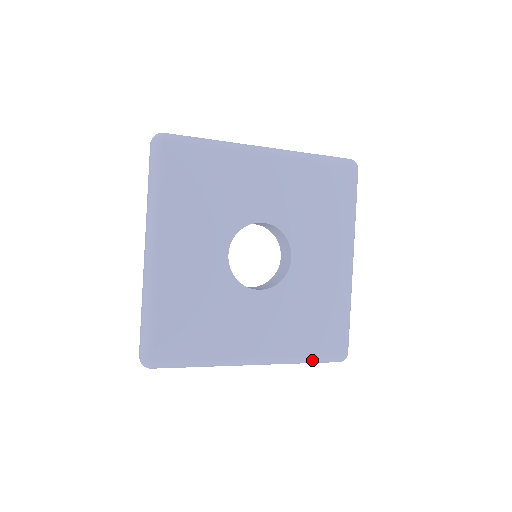
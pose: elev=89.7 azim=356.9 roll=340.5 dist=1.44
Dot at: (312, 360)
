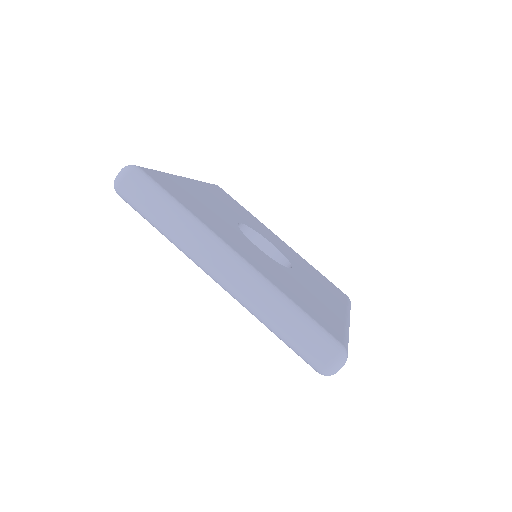
Dot at: (350, 307)
